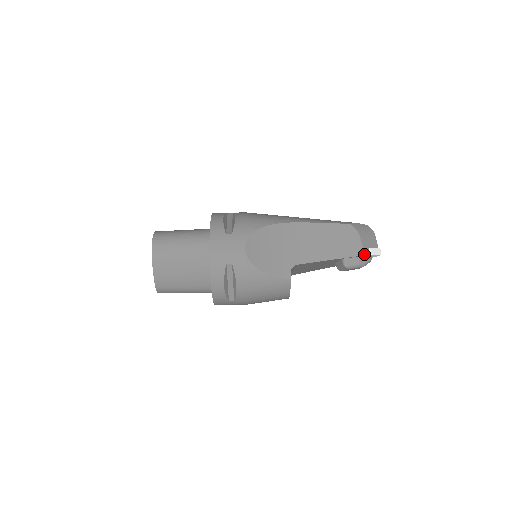
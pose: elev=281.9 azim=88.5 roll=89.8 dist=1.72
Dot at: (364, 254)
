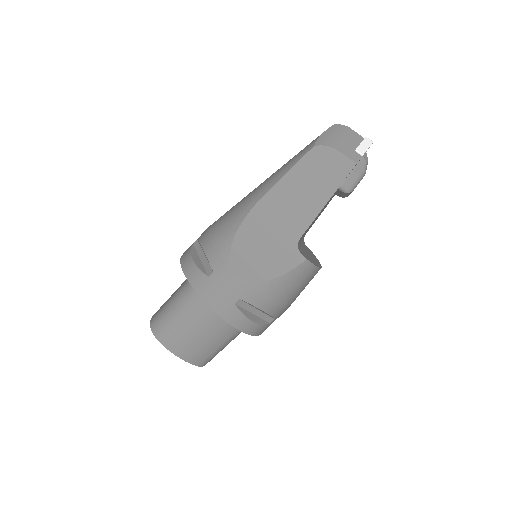
Dot at: (355, 163)
